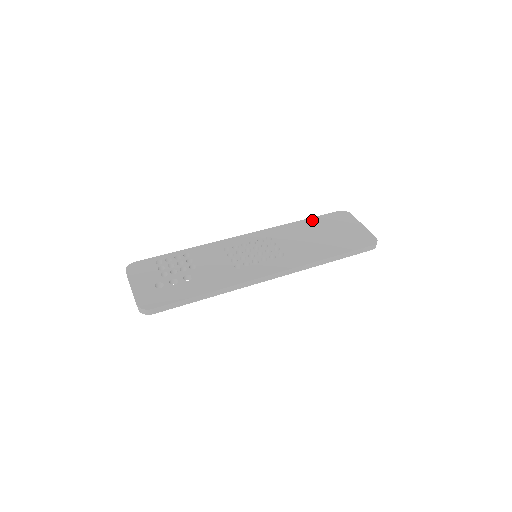
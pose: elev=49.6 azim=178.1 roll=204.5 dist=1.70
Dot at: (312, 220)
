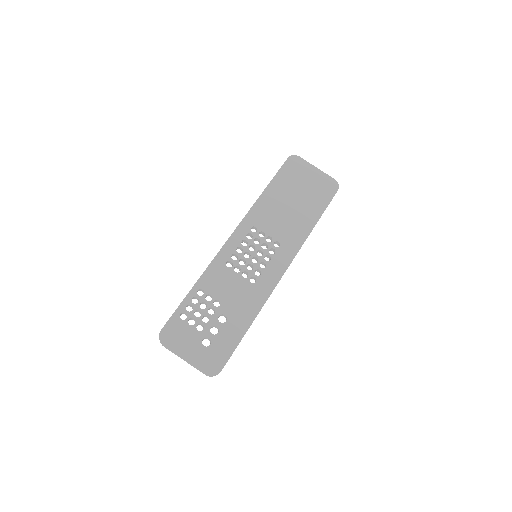
Dot at: (274, 184)
